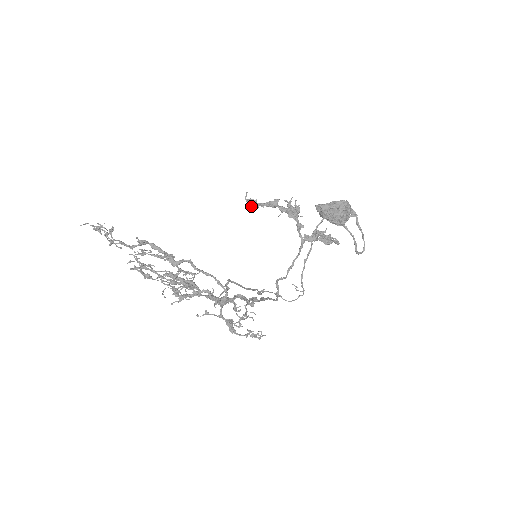
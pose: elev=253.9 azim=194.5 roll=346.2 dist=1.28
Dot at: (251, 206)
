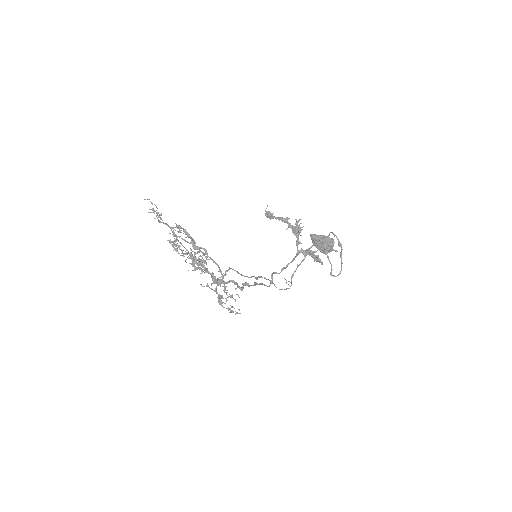
Dot at: (268, 217)
